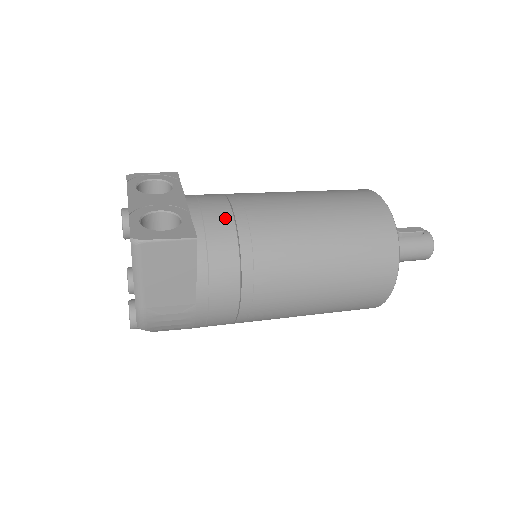
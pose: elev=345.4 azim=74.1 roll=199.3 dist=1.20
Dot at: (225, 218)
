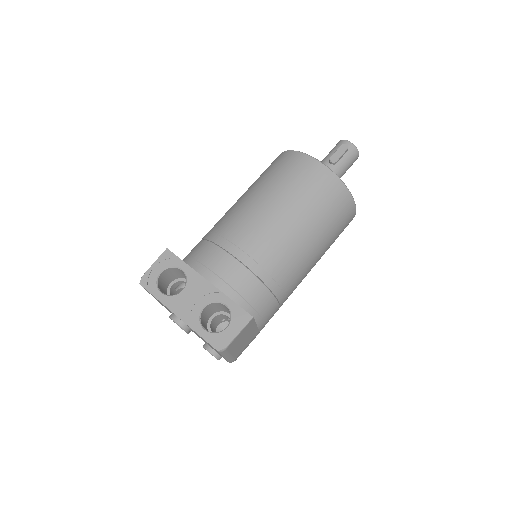
Dot at: (244, 275)
